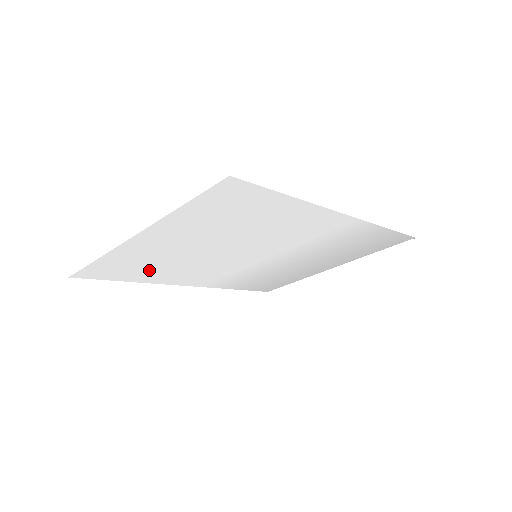
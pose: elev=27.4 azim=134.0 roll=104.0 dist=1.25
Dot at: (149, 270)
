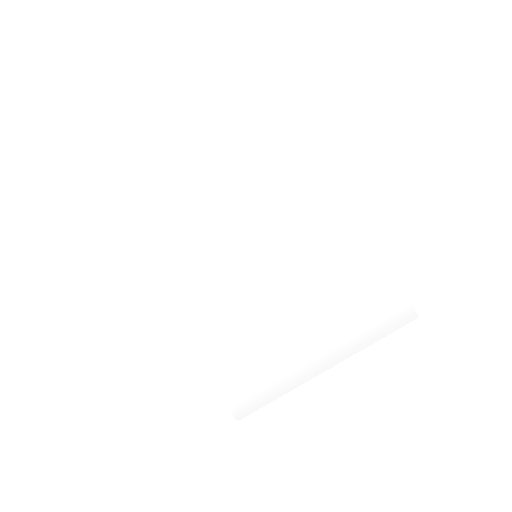
Dot at: (153, 225)
